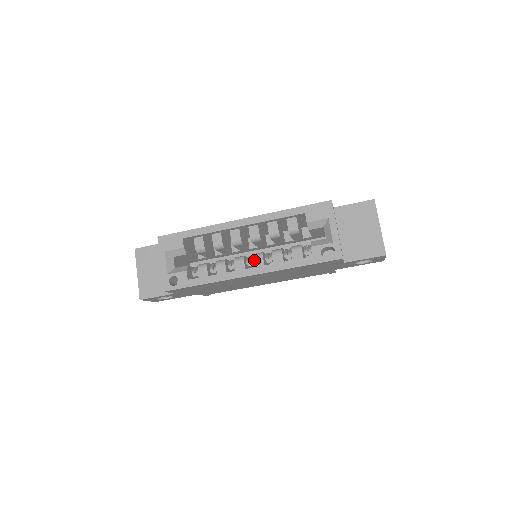
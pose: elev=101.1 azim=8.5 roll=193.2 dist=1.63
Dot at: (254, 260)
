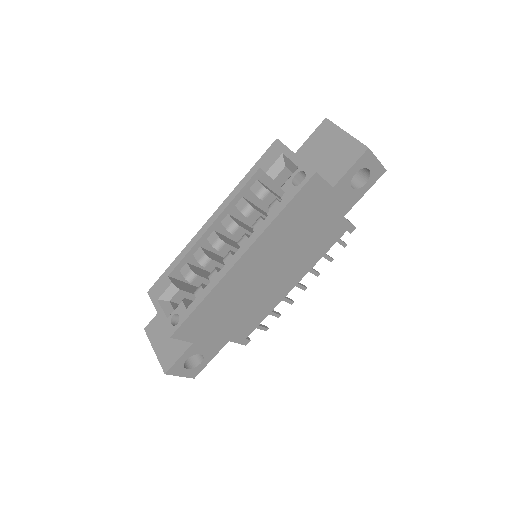
Dot at: (239, 245)
